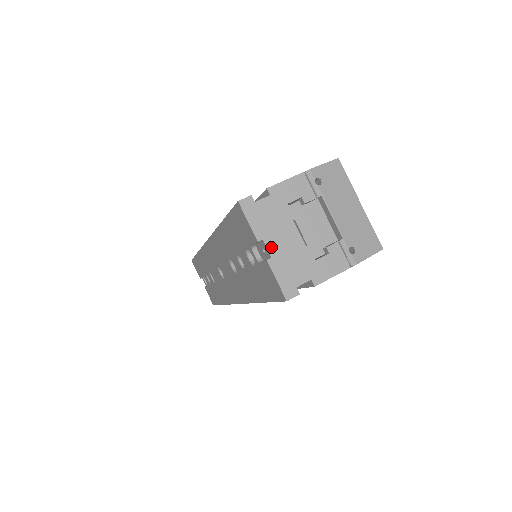
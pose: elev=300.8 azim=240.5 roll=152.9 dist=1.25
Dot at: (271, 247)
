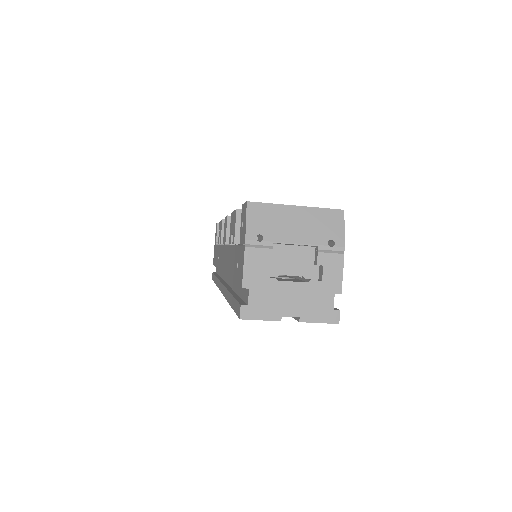
Dot at: (291, 313)
